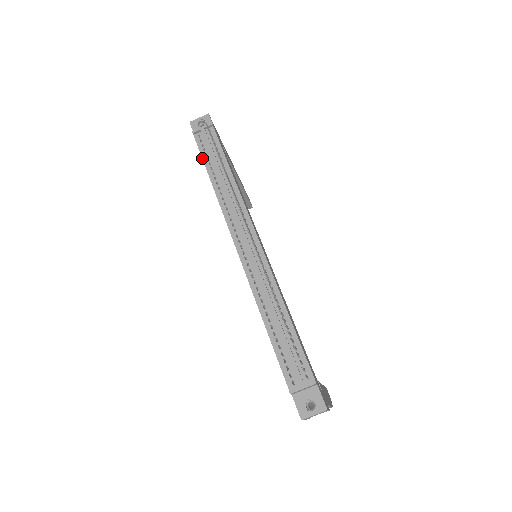
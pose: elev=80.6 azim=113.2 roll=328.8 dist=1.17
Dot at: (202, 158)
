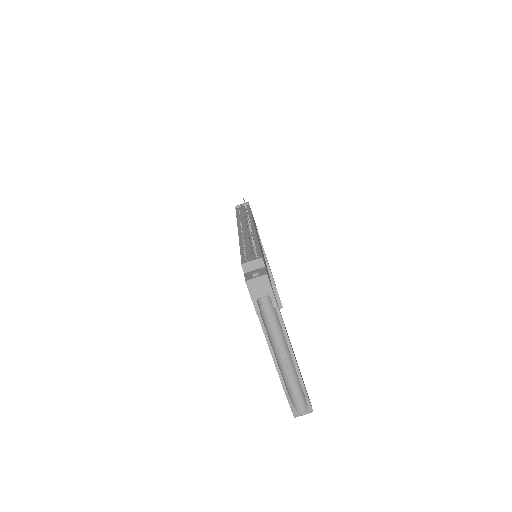
Dot at: (236, 213)
